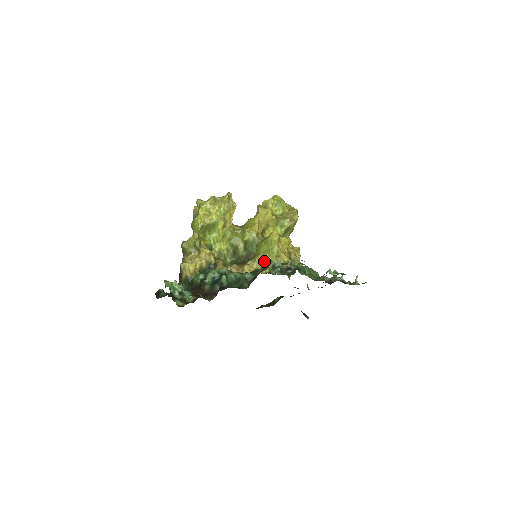
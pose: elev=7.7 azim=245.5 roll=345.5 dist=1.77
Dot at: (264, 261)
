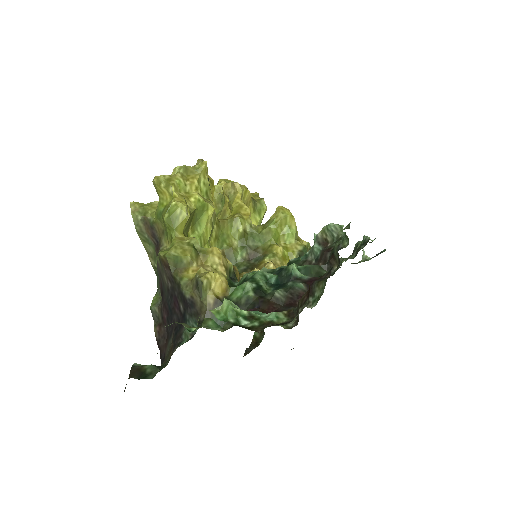
Dot at: (318, 234)
